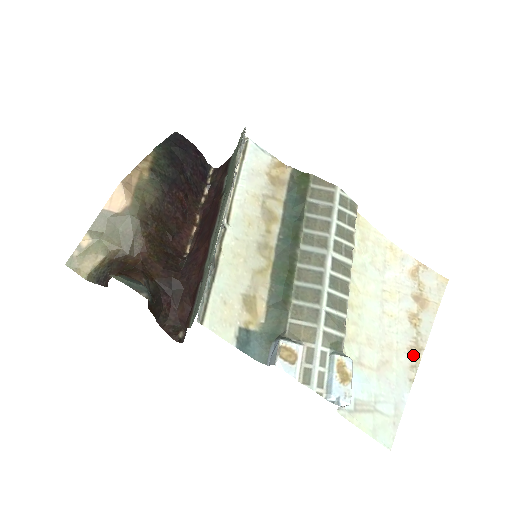
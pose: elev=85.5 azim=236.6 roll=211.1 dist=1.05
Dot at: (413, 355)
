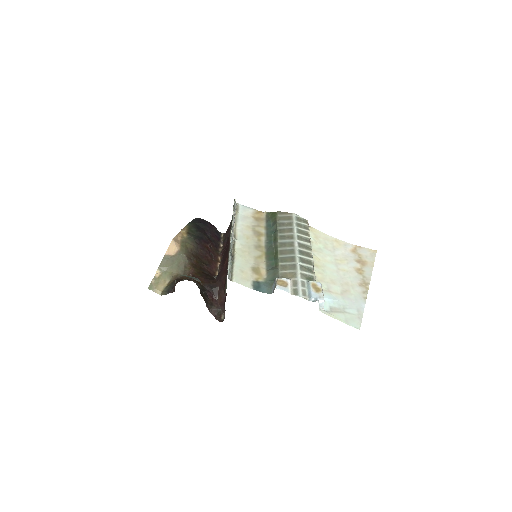
Dot at: (363, 287)
